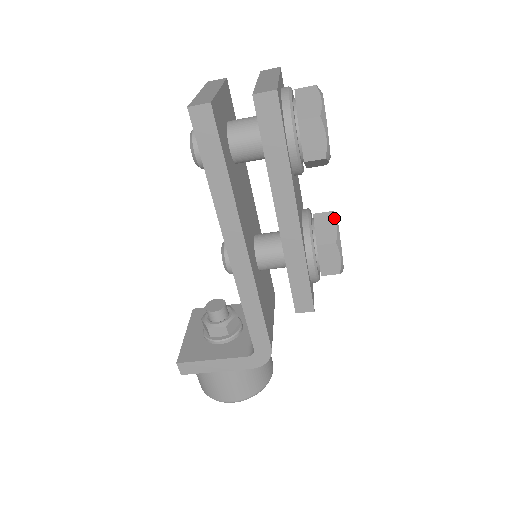
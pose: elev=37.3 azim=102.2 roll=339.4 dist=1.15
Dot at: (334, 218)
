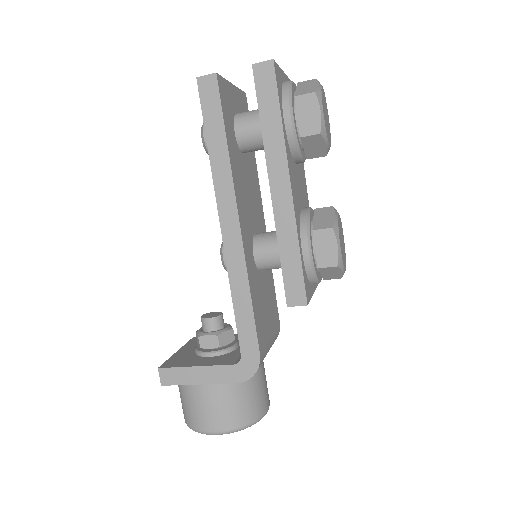
Dot at: (334, 210)
